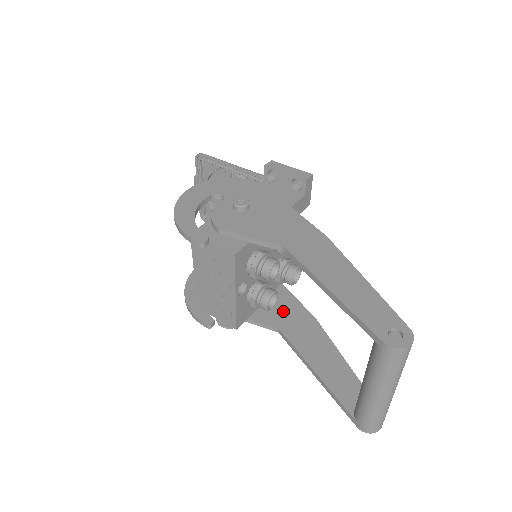
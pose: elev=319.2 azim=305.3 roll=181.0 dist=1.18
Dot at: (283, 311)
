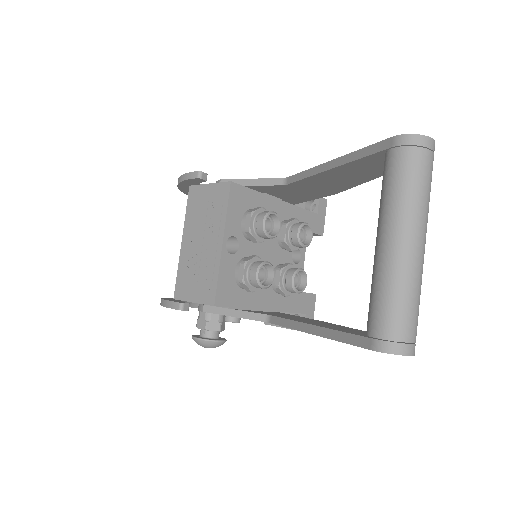
Dot at: (279, 314)
